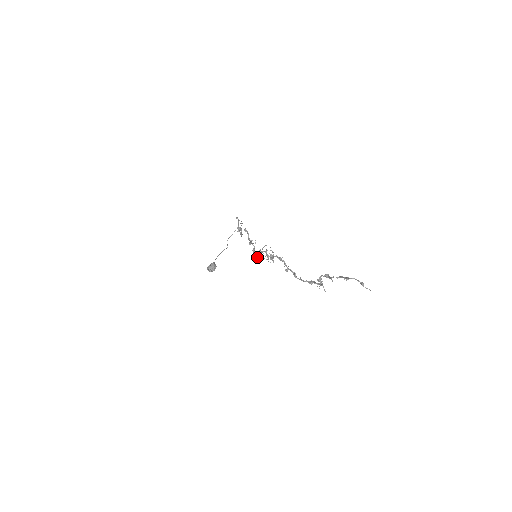
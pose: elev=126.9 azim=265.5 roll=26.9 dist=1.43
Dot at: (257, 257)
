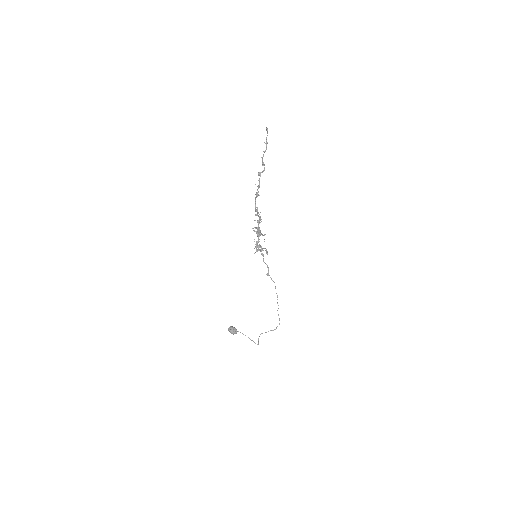
Dot at: (253, 230)
